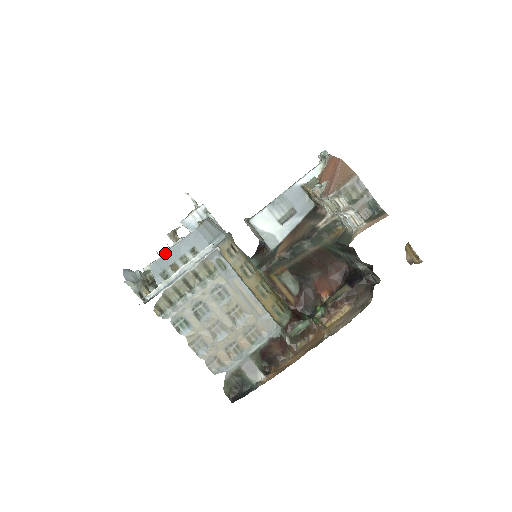
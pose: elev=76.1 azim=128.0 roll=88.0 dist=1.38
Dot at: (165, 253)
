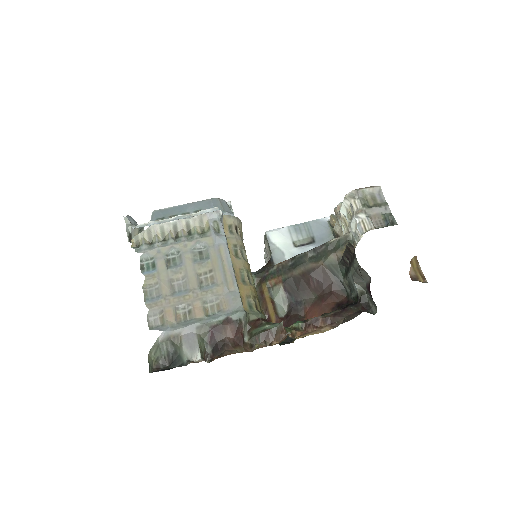
Dot at: (173, 206)
